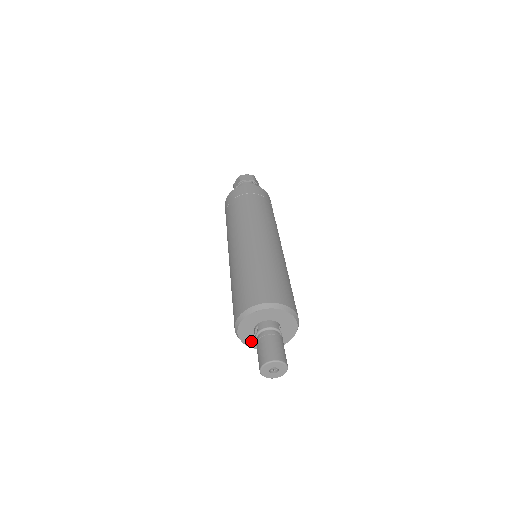
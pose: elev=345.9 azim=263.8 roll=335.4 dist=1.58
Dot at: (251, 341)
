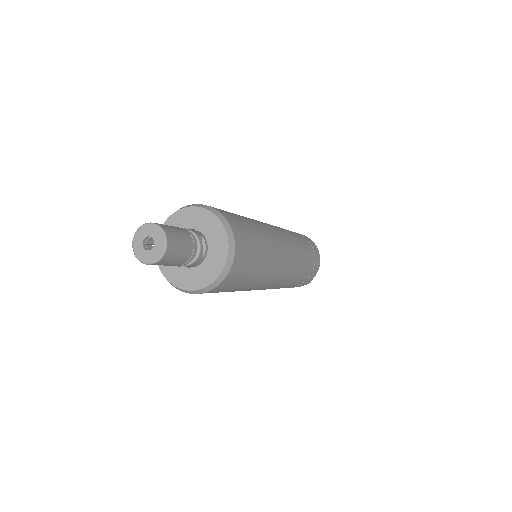
Dot at: (173, 272)
